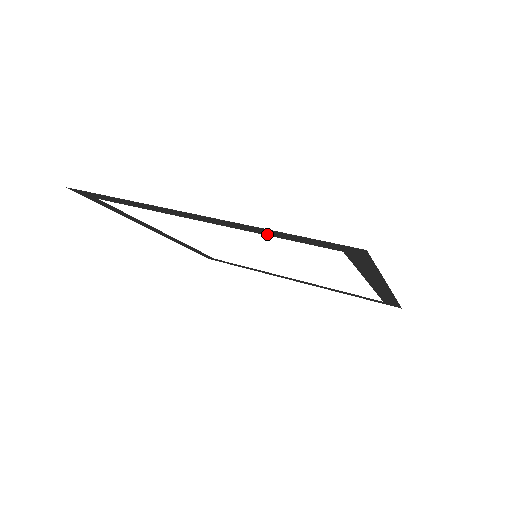
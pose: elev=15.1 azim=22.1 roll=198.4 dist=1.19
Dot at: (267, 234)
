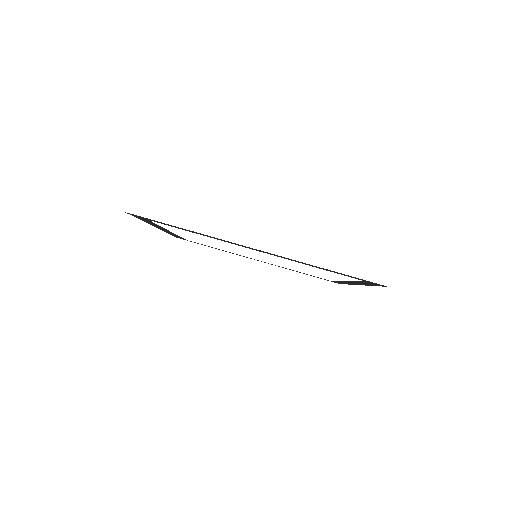
Dot at: occluded
